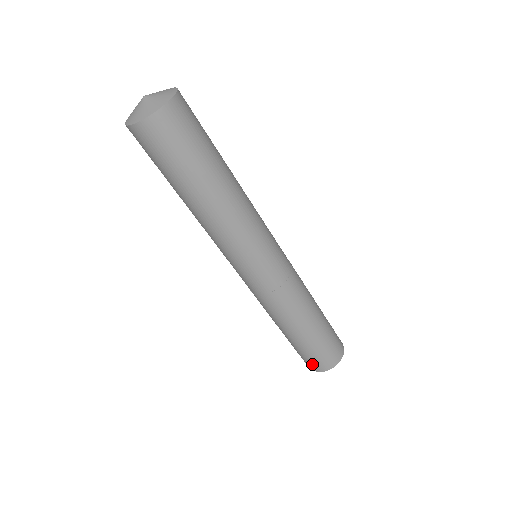
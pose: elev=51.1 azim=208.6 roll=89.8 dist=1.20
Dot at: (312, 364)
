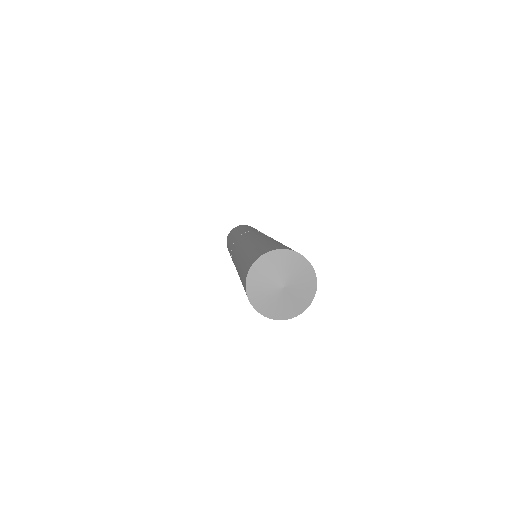
Dot at: occluded
